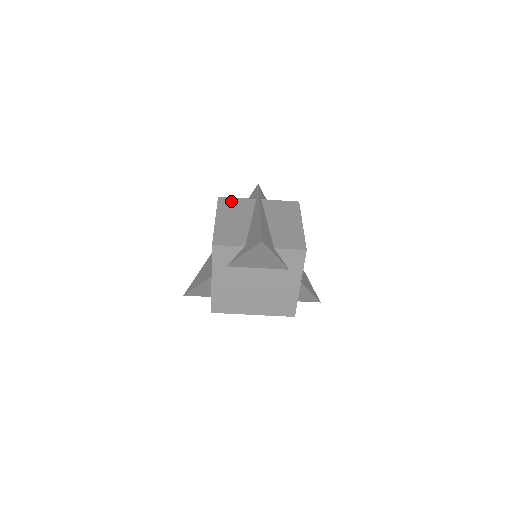
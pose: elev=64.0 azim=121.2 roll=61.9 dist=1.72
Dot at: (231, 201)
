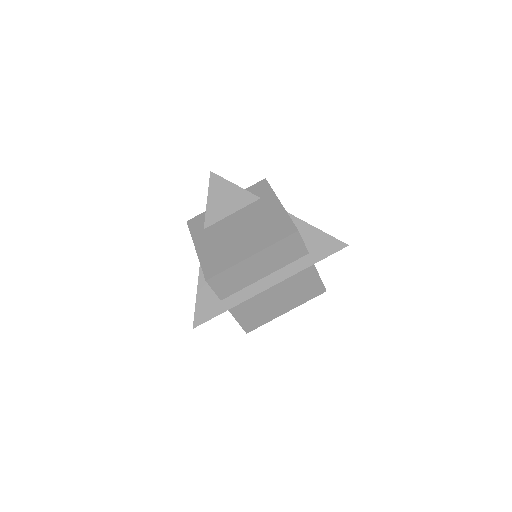
Dot at: occluded
